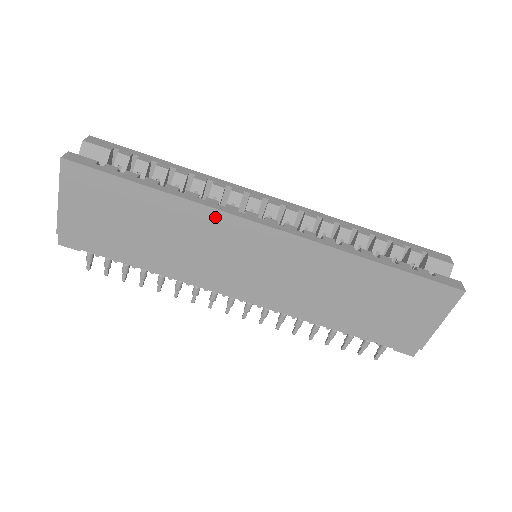
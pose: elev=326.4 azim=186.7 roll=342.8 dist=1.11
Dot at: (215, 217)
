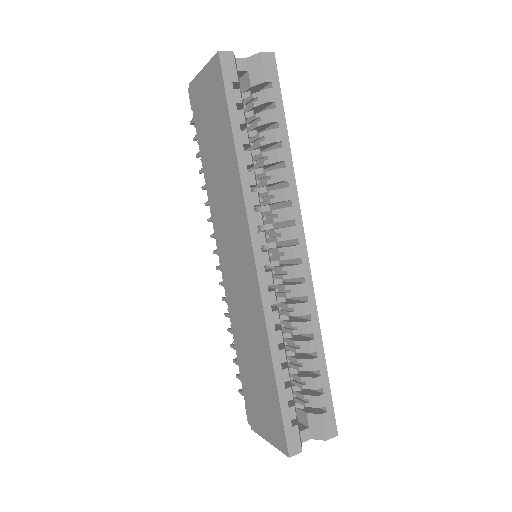
Dot at: (242, 209)
